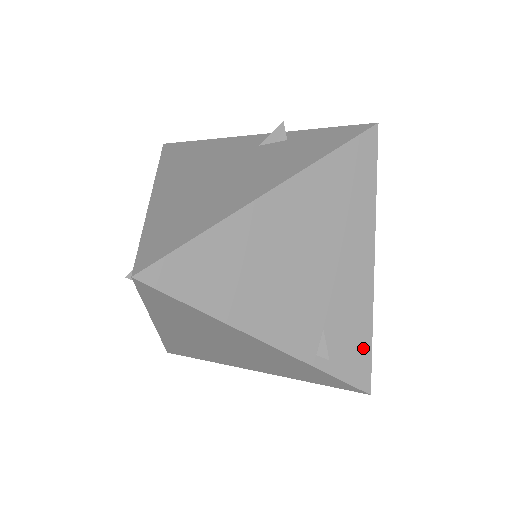
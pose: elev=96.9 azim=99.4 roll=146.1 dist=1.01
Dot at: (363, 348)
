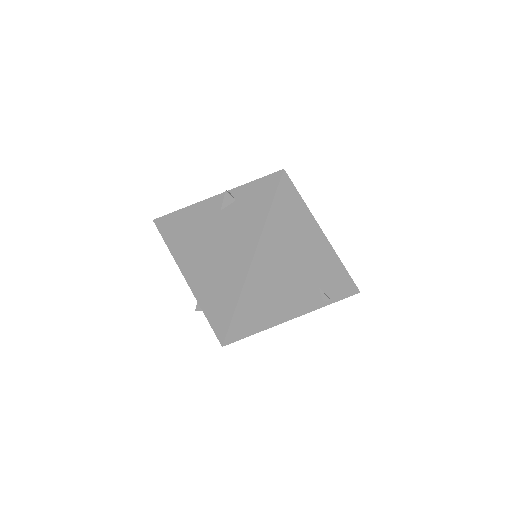
Dot at: (344, 277)
